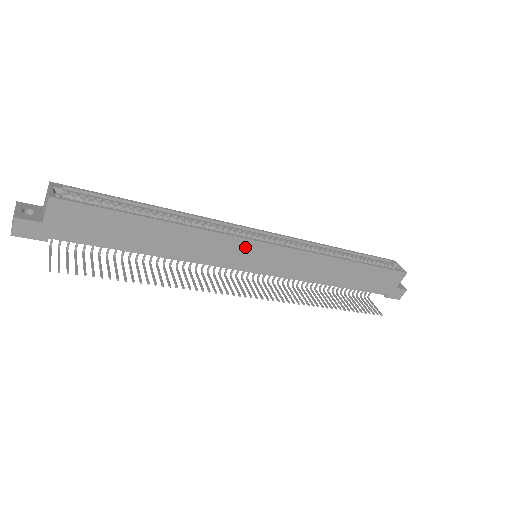
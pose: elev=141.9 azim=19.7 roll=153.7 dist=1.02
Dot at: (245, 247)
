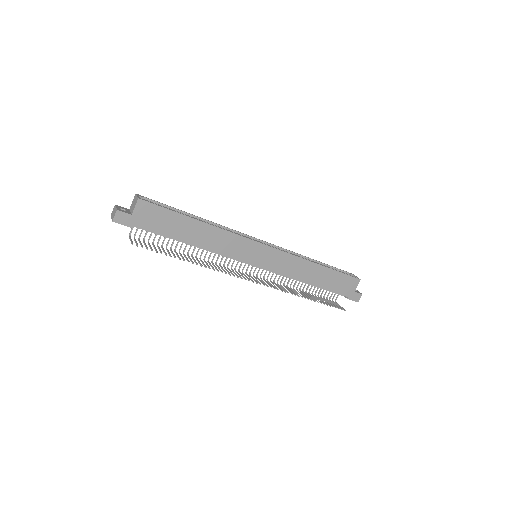
Dot at: (249, 245)
